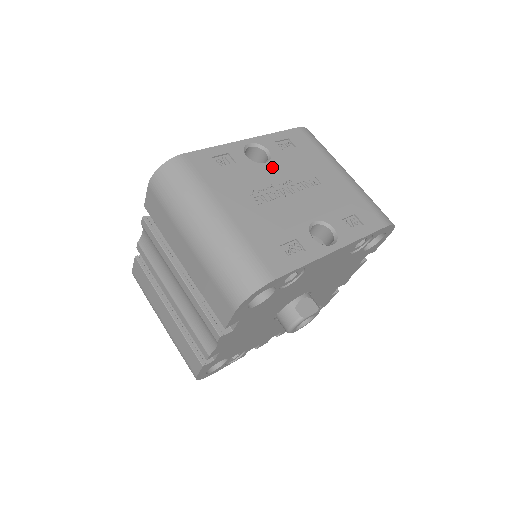
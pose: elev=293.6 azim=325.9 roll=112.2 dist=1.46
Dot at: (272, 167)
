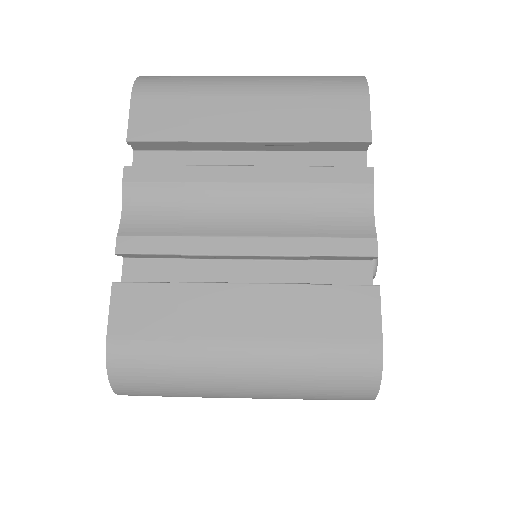
Dot at: occluded
